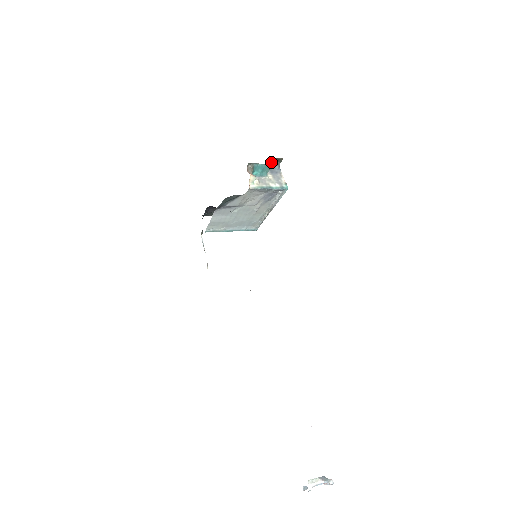
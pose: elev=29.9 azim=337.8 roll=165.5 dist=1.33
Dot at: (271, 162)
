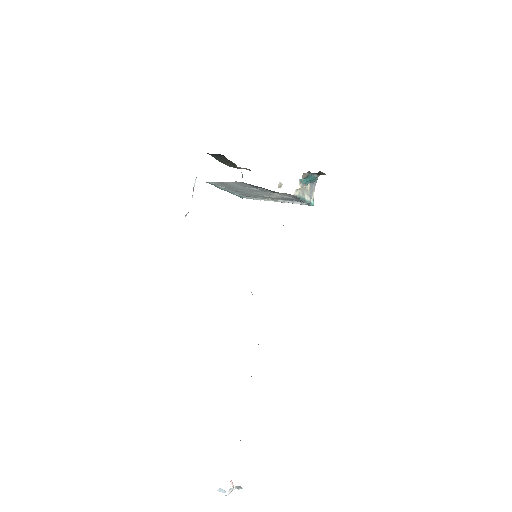
Dot at: (317, 173)
